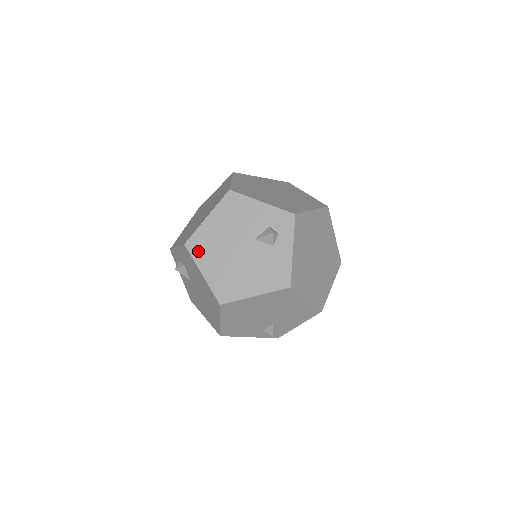
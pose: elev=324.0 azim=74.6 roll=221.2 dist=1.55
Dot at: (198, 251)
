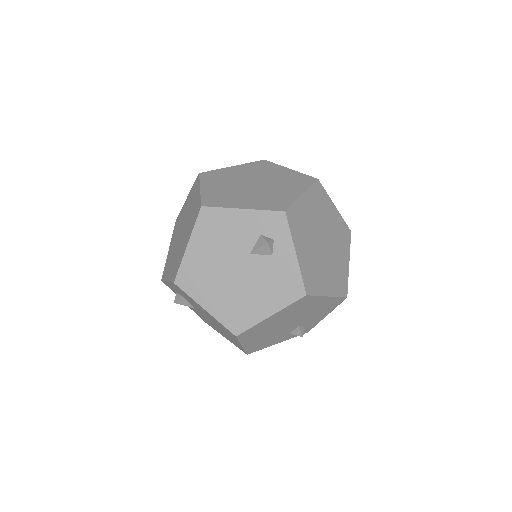
Dot at: (191, 286)
